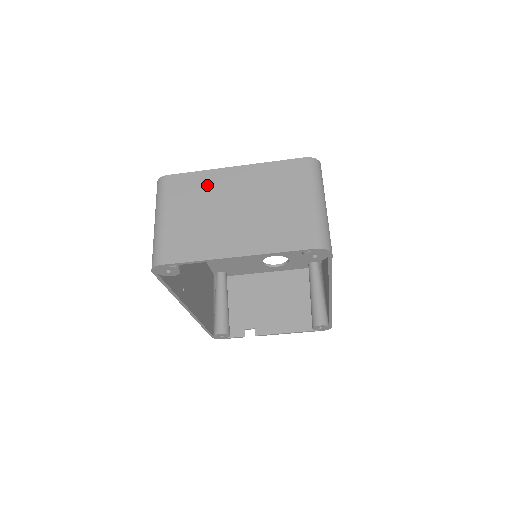
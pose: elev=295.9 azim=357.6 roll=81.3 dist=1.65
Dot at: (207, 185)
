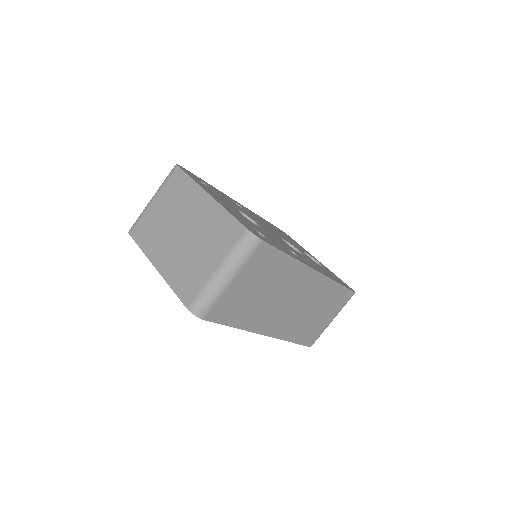
Dot at: (186, 195)
